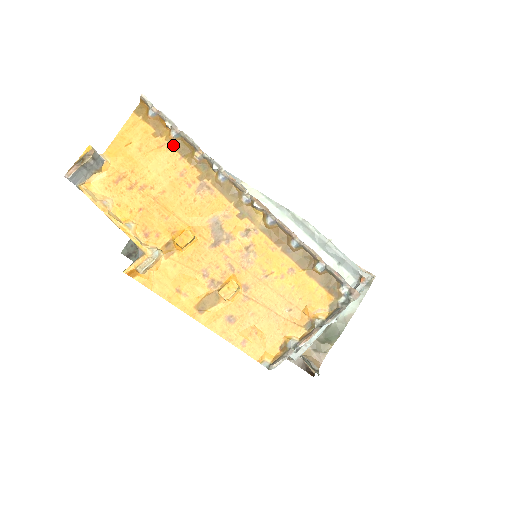
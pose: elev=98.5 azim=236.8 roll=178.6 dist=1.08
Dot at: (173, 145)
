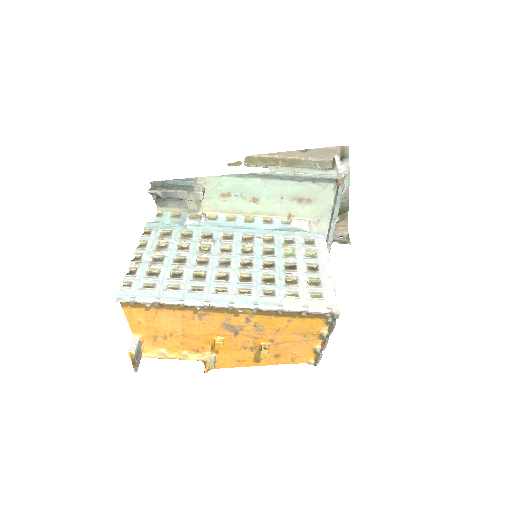
Dot at: (162, 308)
